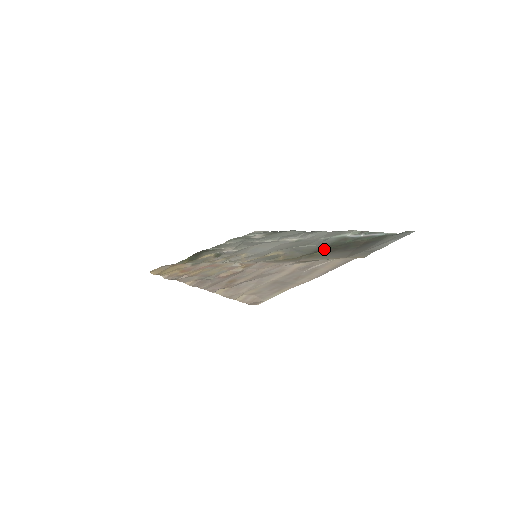
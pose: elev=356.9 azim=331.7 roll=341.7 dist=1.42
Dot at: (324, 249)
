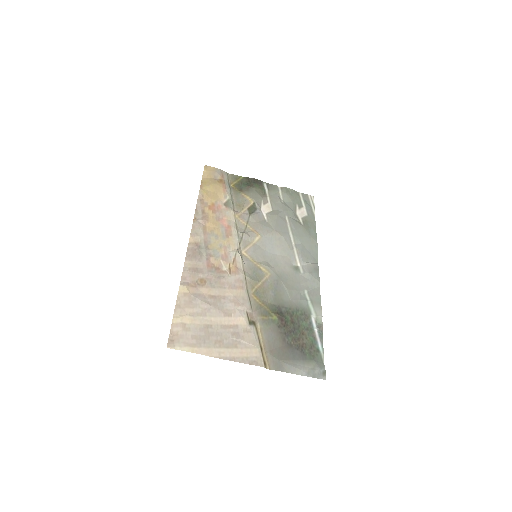
Dot at: (281, 315)
